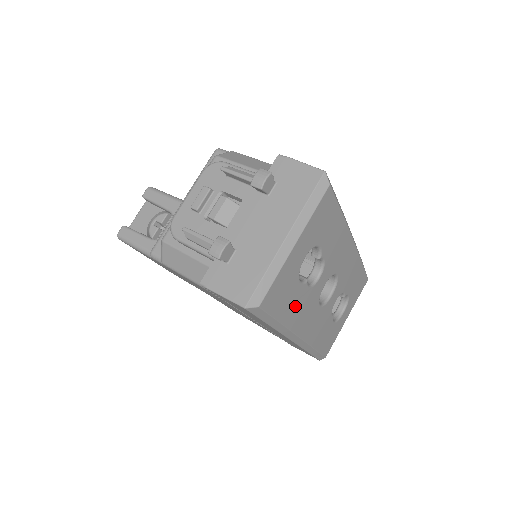
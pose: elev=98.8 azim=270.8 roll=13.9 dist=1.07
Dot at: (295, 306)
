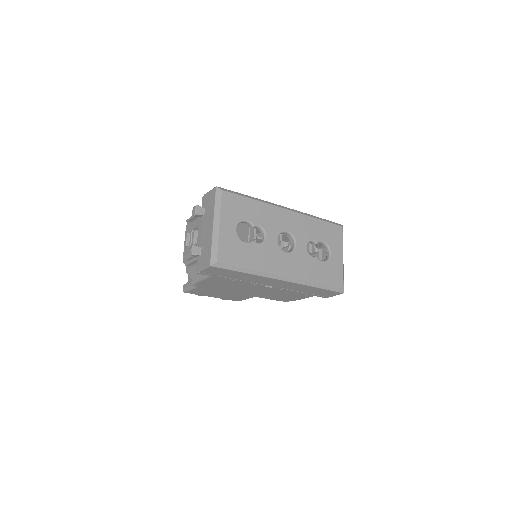
Dot at: (255, 256)
